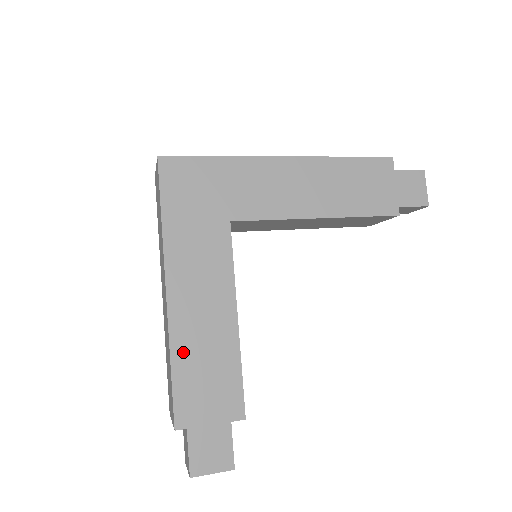
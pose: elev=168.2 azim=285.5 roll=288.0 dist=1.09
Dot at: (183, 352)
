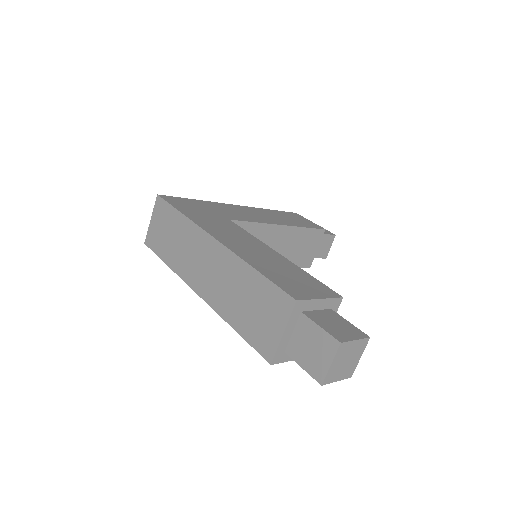
Dot at: (257, 264)
